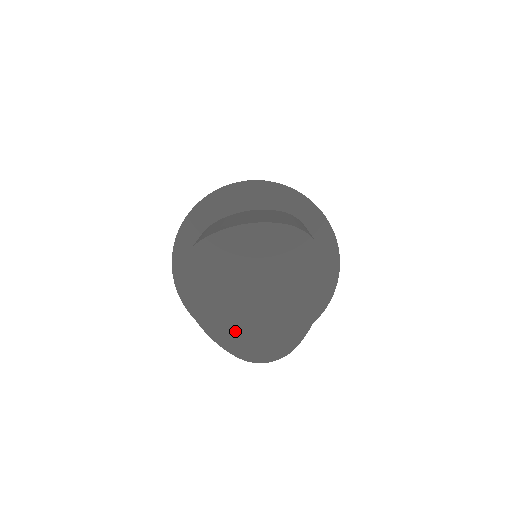
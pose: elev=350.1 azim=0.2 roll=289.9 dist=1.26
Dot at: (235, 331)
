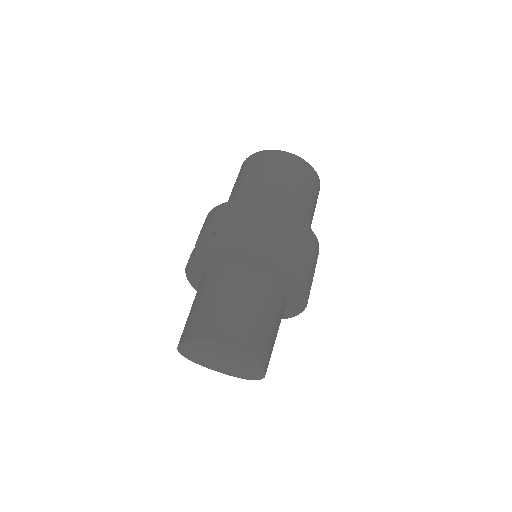
Dot at: (229, 371)
